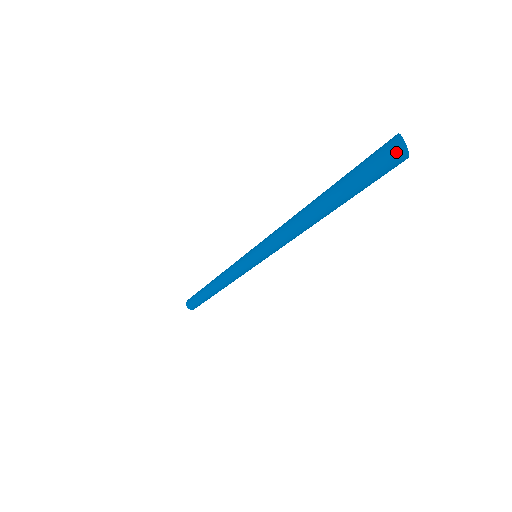
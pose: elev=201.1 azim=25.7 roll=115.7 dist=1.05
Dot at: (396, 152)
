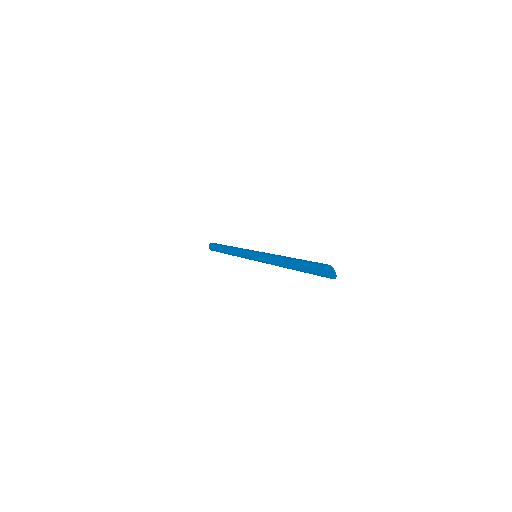
Dot at: (330, 278)
